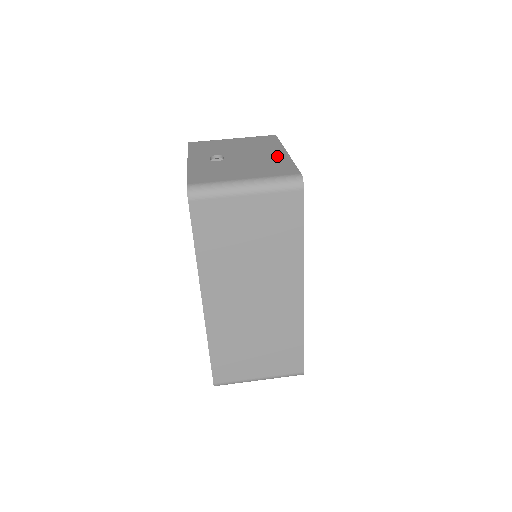
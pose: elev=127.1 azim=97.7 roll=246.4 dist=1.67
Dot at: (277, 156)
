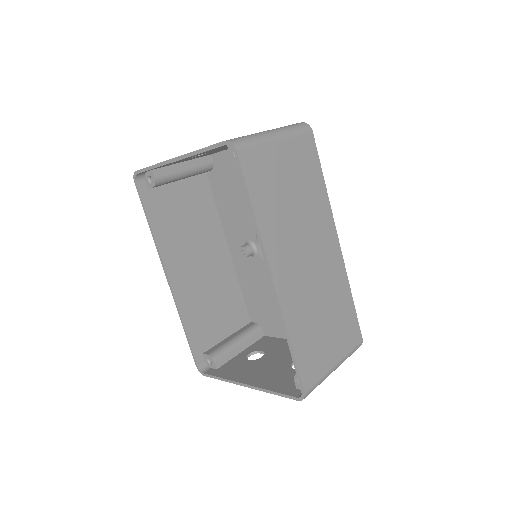
Dot at: occluded
